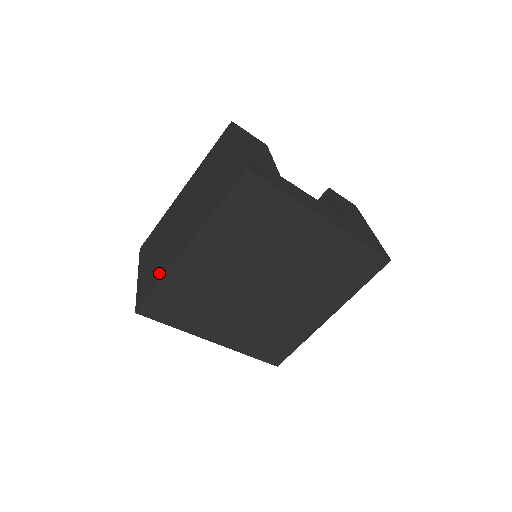
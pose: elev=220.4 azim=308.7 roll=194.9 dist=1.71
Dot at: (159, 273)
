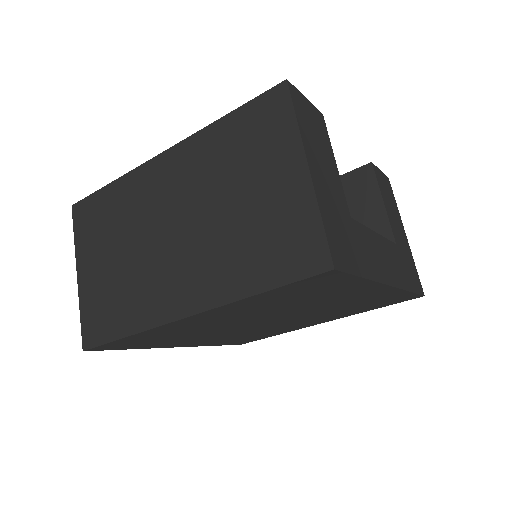
Dot at: (128, 316)
